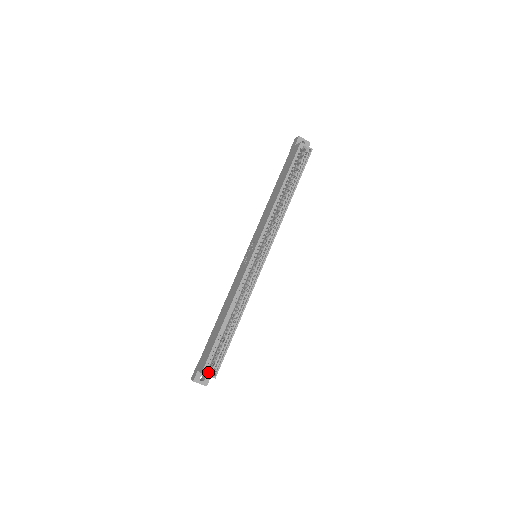
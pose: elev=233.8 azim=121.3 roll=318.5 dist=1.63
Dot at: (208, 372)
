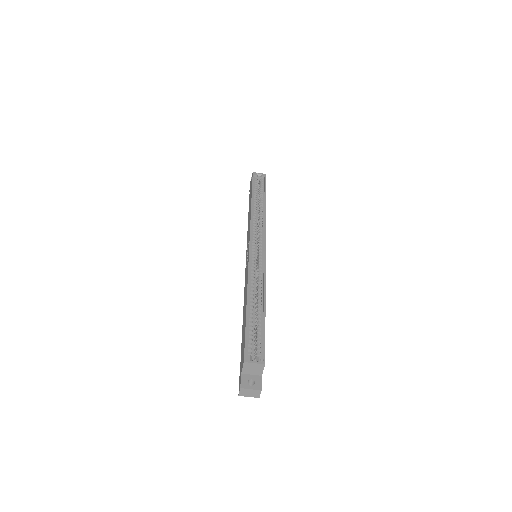
Dot at: (252, 360)
